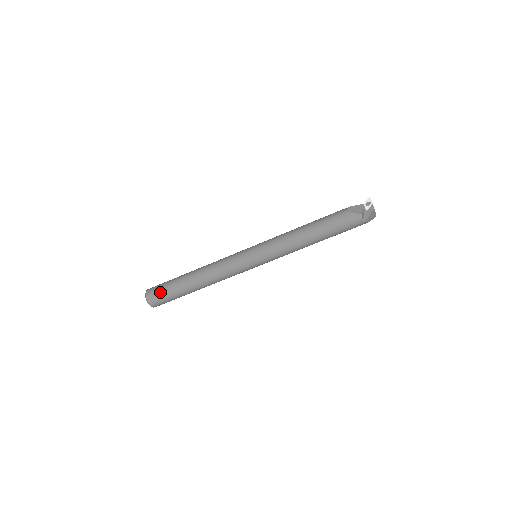
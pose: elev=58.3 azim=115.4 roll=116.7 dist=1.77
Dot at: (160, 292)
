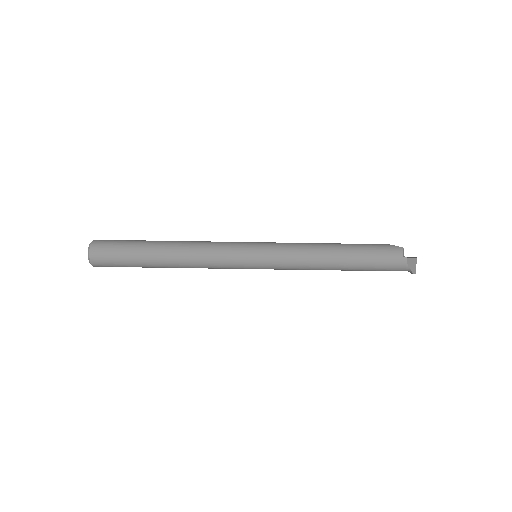
Dot at: (115, 241)
